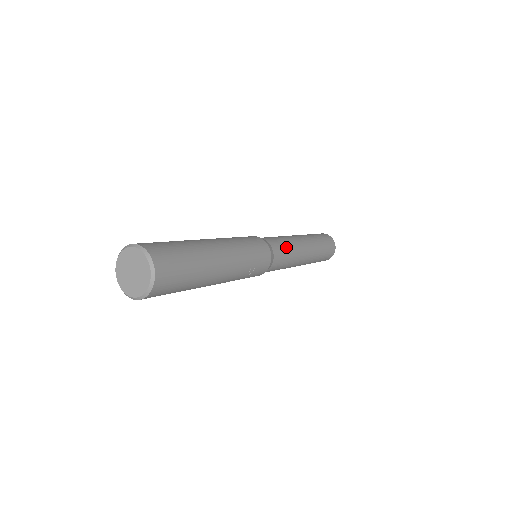
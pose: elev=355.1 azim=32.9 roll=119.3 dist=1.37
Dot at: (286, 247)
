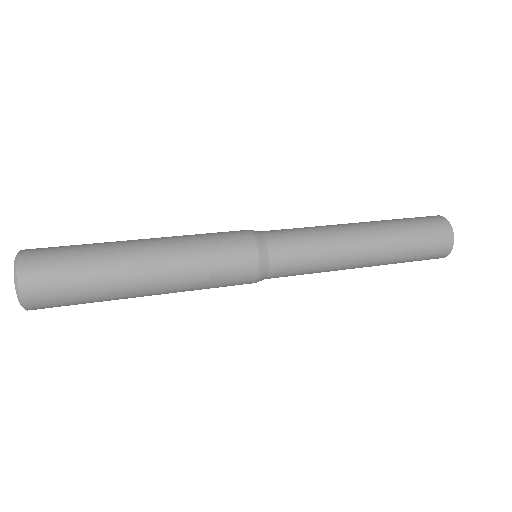
Dot at: (304, 242)
